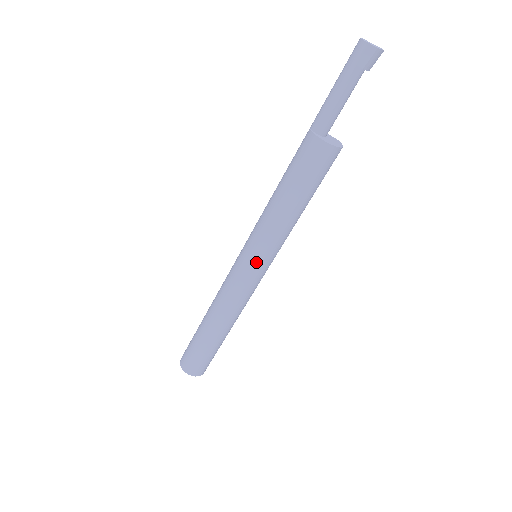
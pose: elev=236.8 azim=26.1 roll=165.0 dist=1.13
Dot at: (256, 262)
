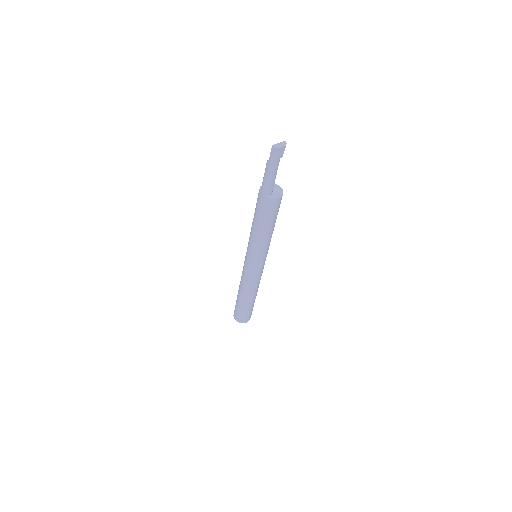
Dot at: (263, 261)
